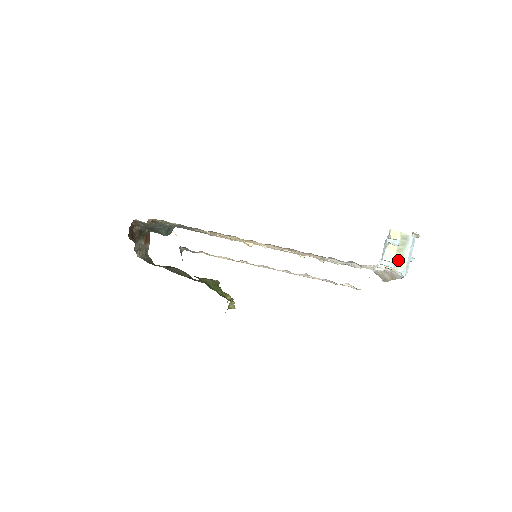
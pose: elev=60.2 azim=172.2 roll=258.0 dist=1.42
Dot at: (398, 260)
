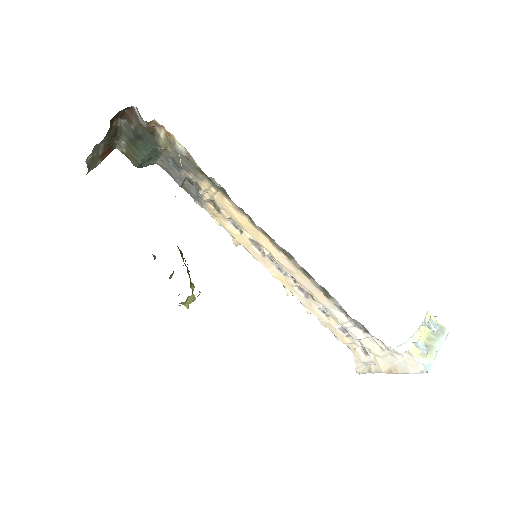
Dot at: occluded
